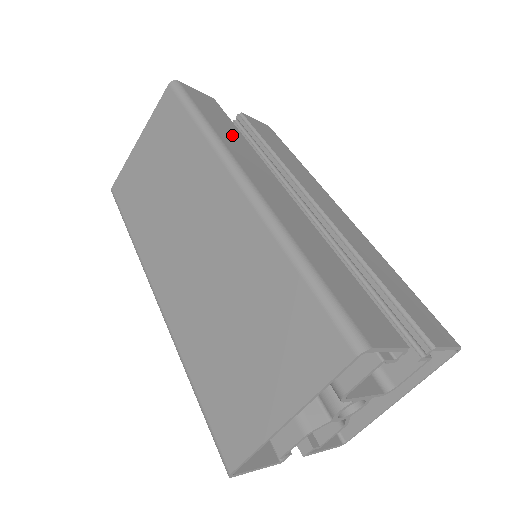
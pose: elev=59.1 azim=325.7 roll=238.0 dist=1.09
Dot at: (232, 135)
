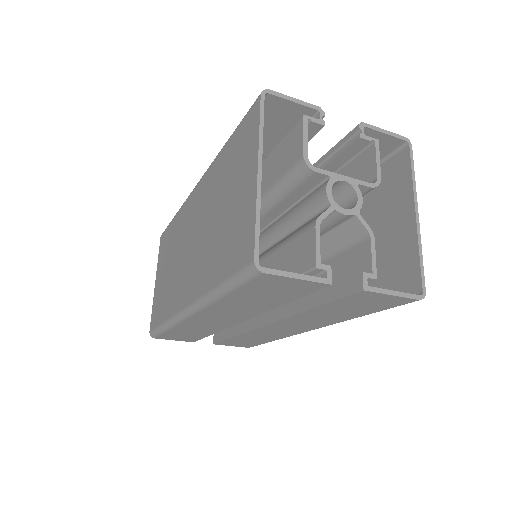
Dot at: occluded
